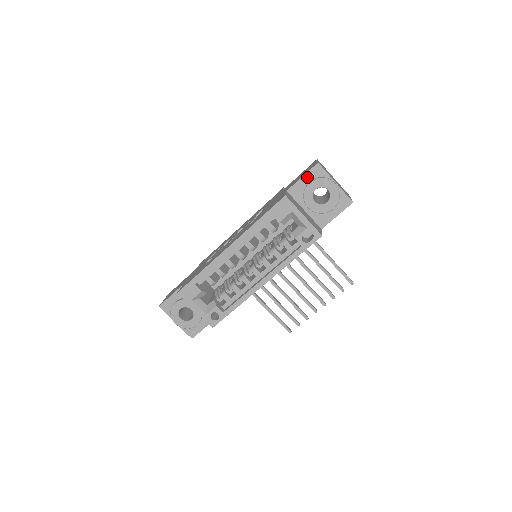
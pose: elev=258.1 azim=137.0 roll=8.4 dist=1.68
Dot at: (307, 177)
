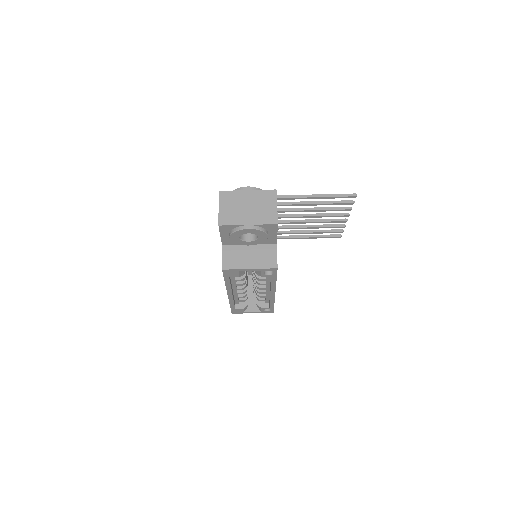
Dot at: (224, 234)
